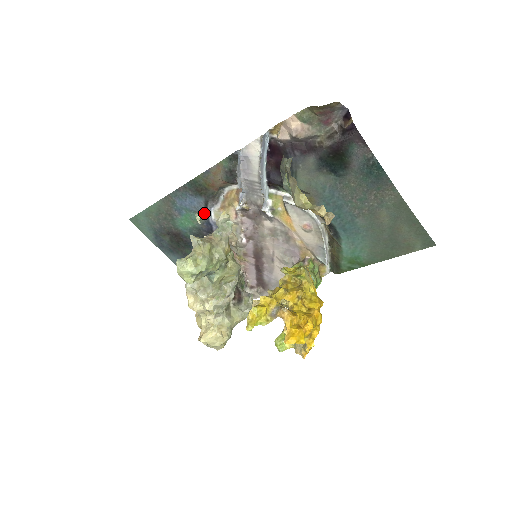
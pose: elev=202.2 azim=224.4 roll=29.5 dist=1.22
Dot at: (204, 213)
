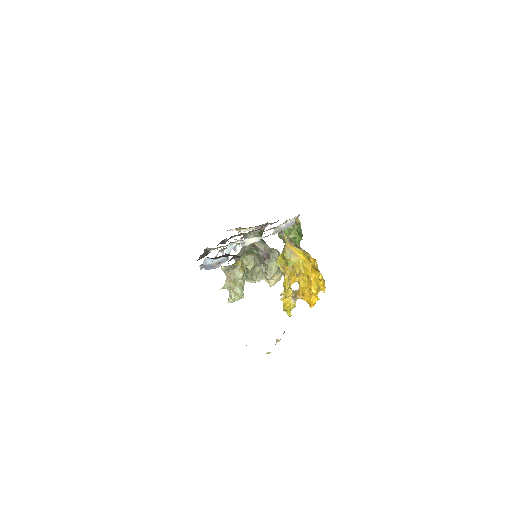
Dot at: occluded
